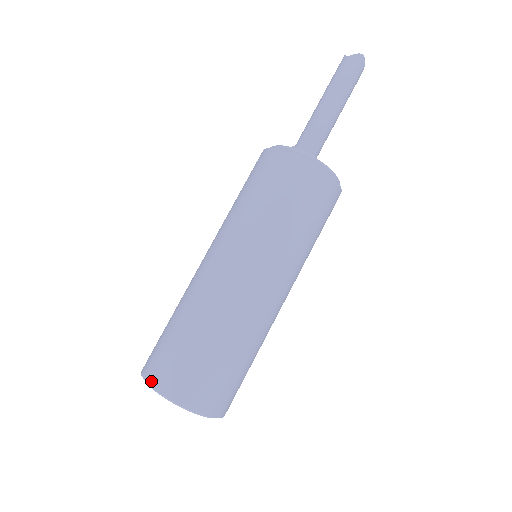
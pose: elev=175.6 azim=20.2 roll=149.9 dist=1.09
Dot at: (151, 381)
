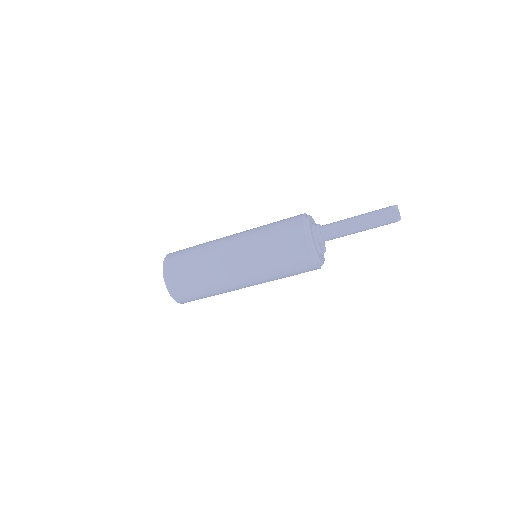
Dot at: (166, 259)
